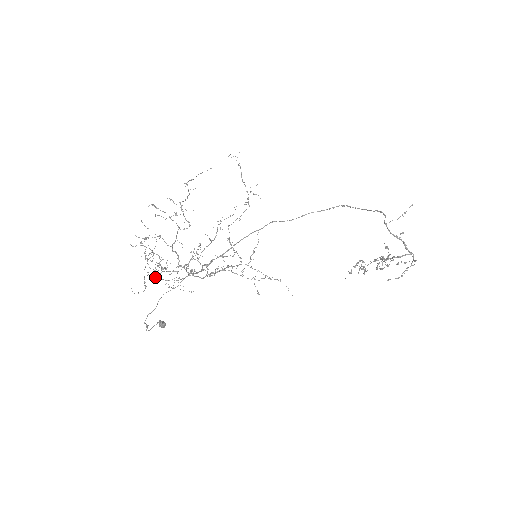
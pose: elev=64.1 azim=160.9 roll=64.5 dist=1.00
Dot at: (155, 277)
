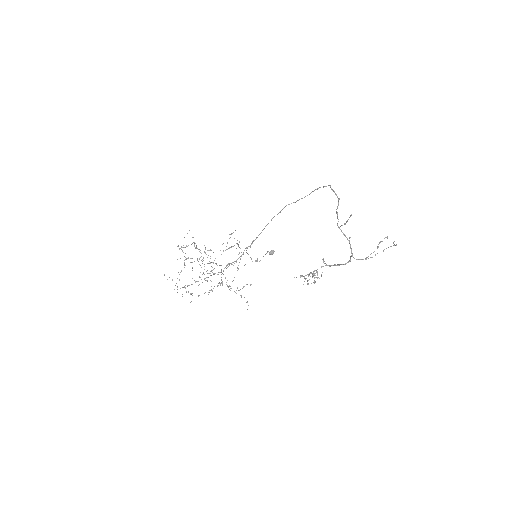
Dot at: occluded
